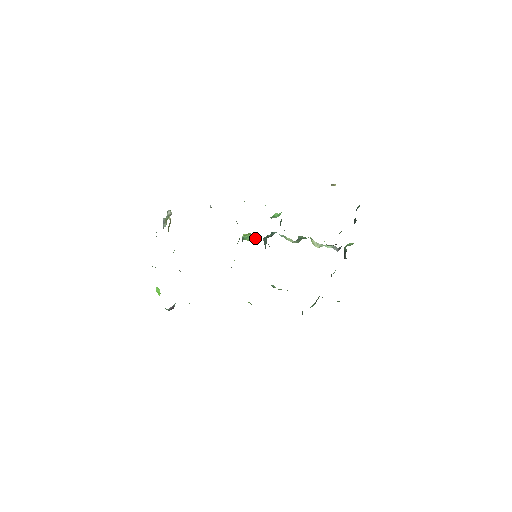
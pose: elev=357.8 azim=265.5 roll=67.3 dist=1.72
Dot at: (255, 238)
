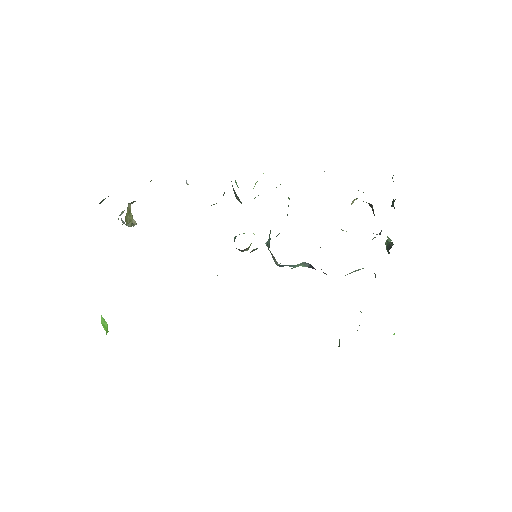
Dot at: occluded
